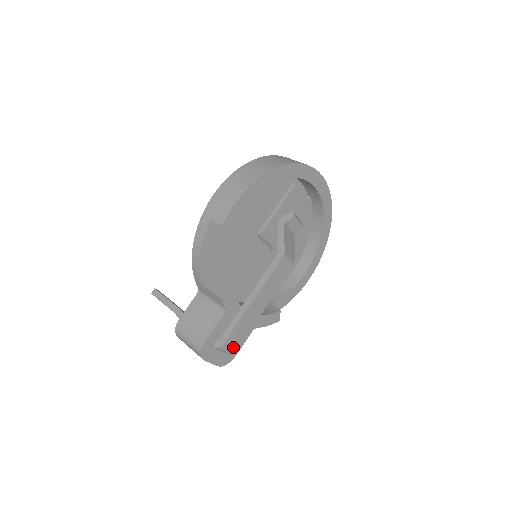
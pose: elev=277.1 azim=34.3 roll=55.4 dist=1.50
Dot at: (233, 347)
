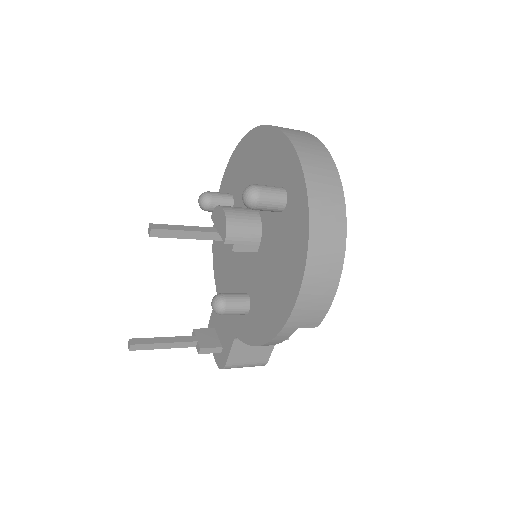
Dot at: occluded
